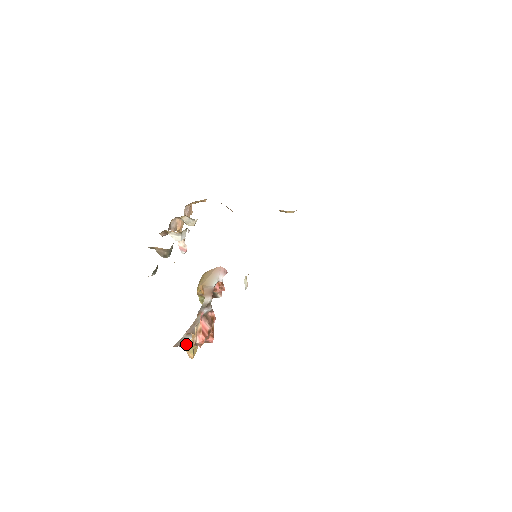
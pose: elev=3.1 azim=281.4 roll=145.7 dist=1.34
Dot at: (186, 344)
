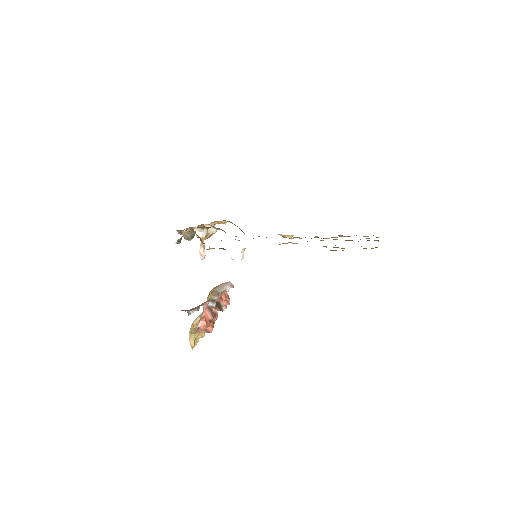
Dot at: (190, 312)
